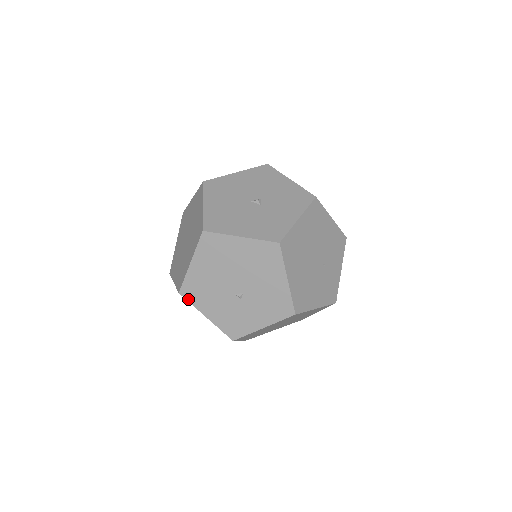
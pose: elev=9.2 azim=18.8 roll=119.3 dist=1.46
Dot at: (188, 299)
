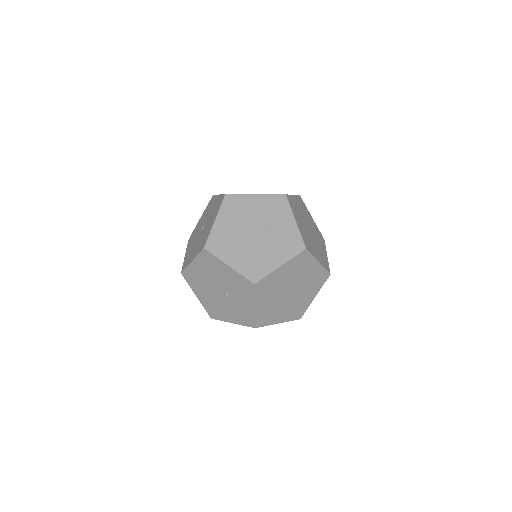
Dot at: (217, 319)
